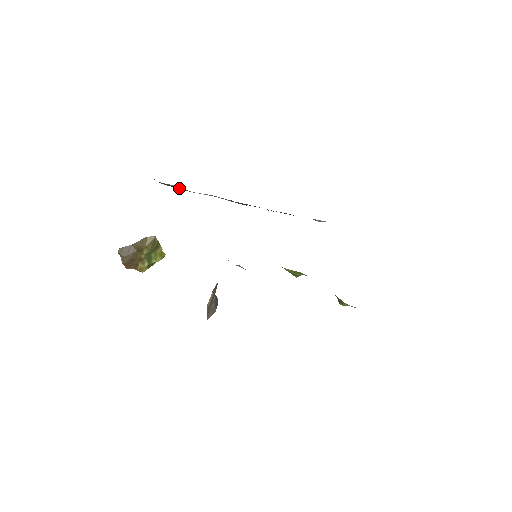
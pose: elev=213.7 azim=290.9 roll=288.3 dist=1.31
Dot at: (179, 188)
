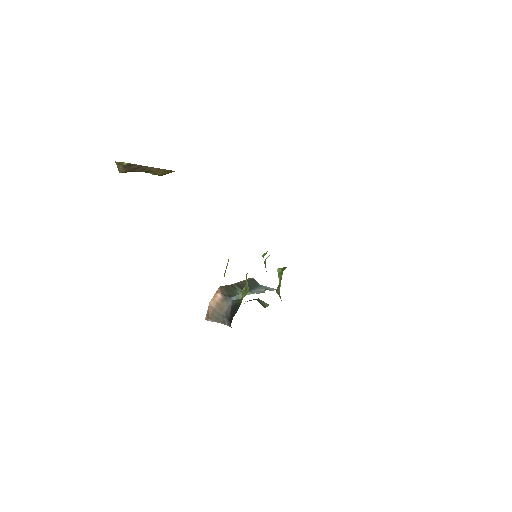
Dot at: occluded
